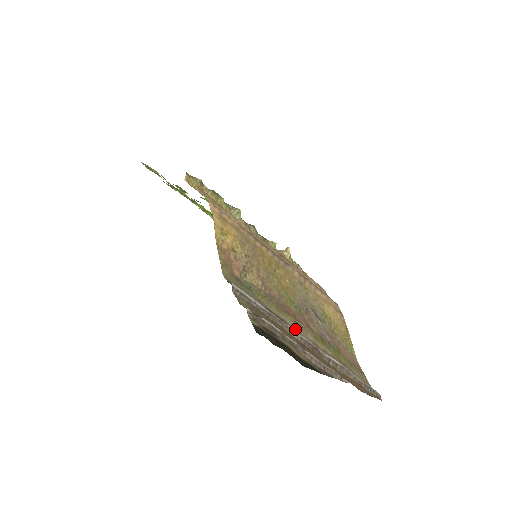
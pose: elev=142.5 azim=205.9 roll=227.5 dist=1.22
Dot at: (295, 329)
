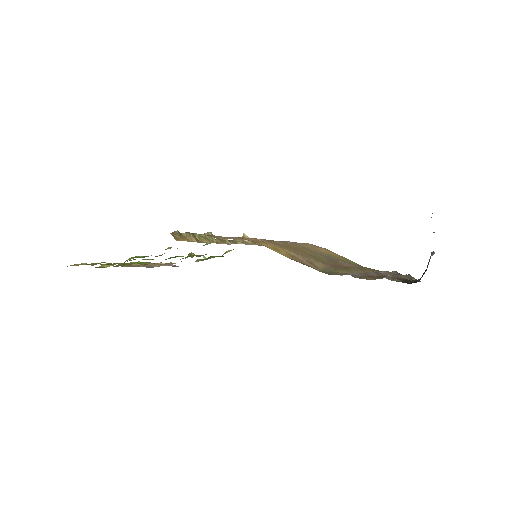
Dot at: occluded
